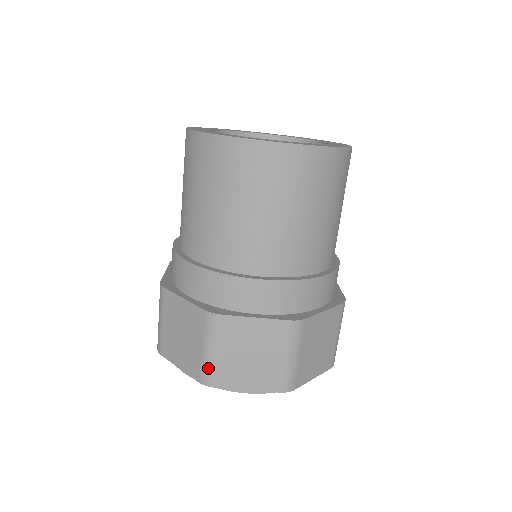
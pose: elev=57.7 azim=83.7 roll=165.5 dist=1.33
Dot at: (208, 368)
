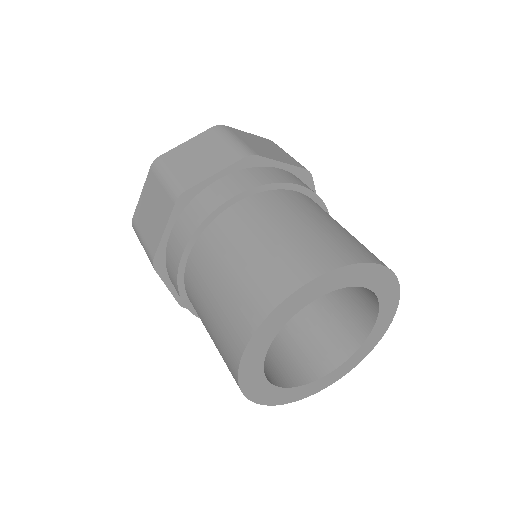
Dot at: occluded
